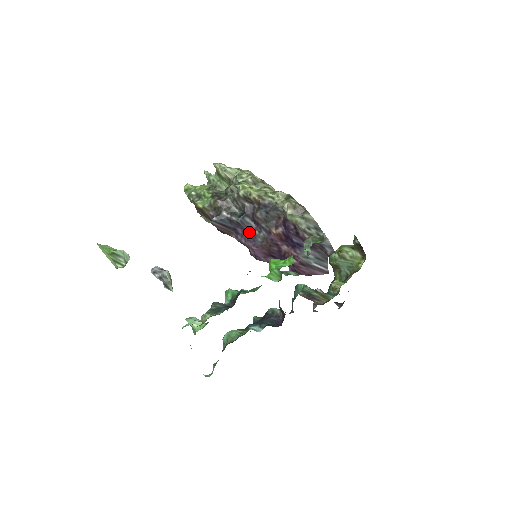
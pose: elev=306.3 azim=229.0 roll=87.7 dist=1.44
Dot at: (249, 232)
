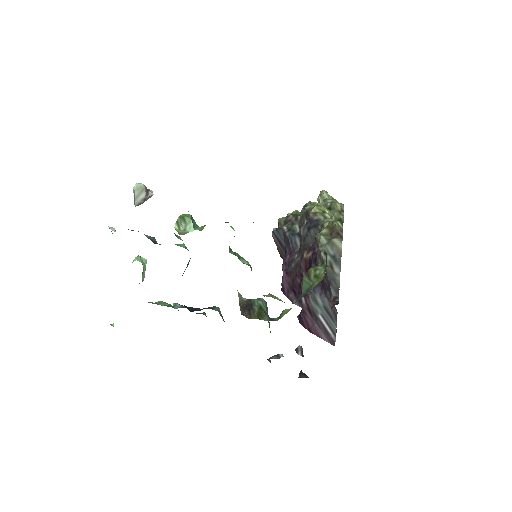
Dot at: (291, 254)
